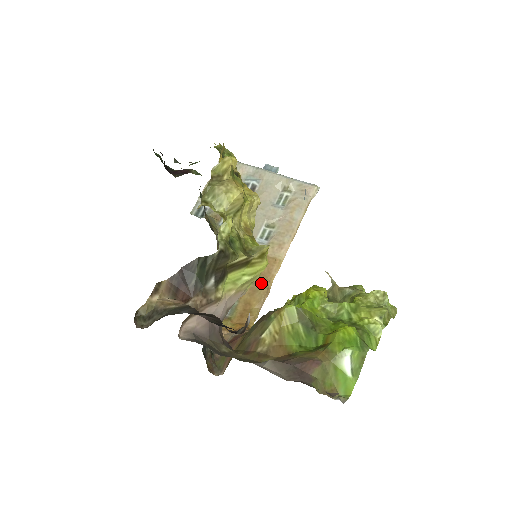
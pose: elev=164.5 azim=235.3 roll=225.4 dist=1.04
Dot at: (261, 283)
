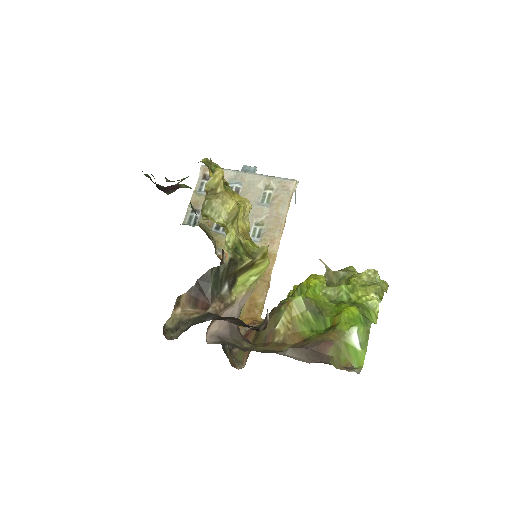
Dot at: (261, 278)
